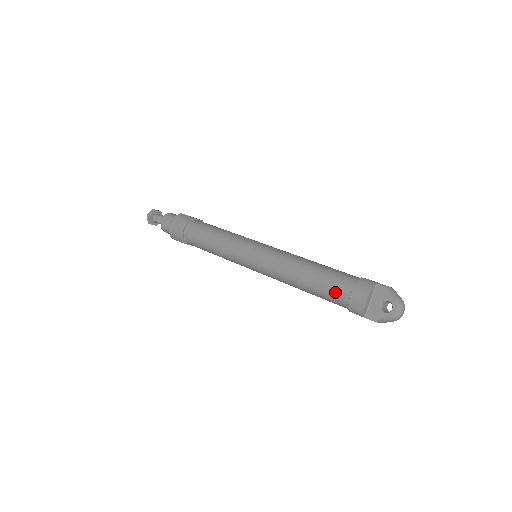
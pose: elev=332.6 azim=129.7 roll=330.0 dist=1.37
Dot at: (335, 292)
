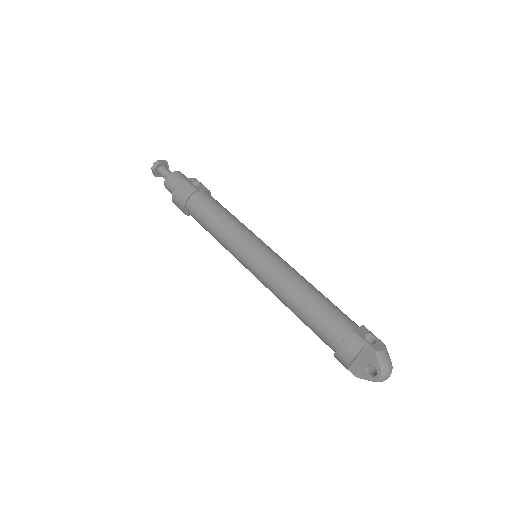
Dot at: (324, 337)
